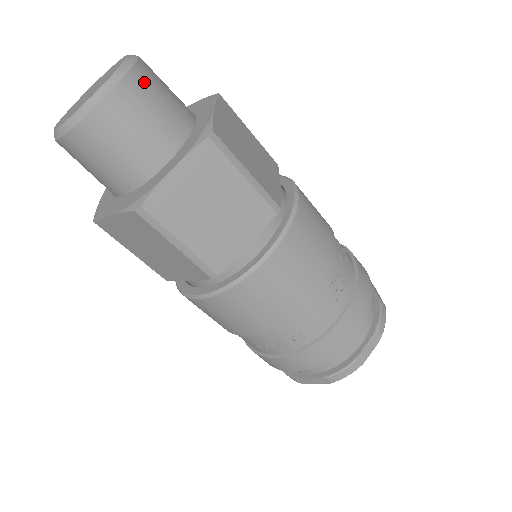
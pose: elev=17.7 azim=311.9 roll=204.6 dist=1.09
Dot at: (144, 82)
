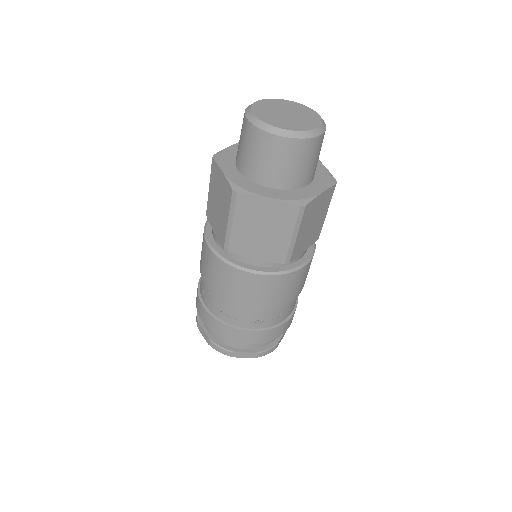
Dot at: occluded
